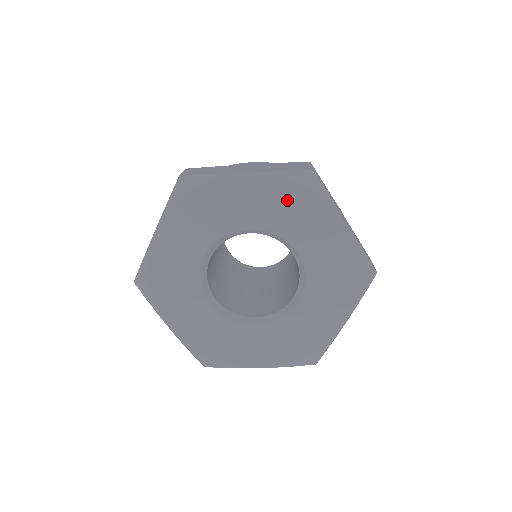
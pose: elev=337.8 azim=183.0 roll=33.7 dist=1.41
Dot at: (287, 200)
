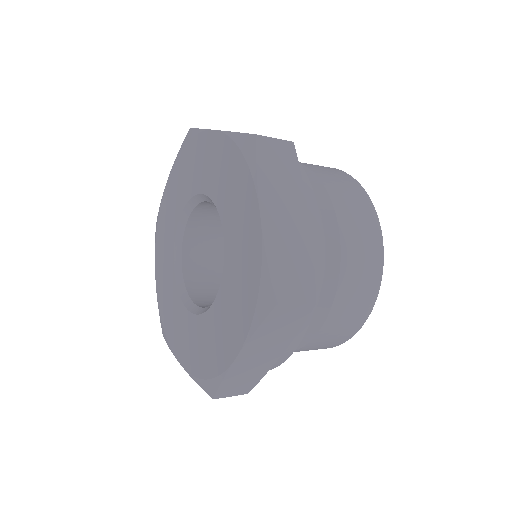
Dot at: (185, 166)
